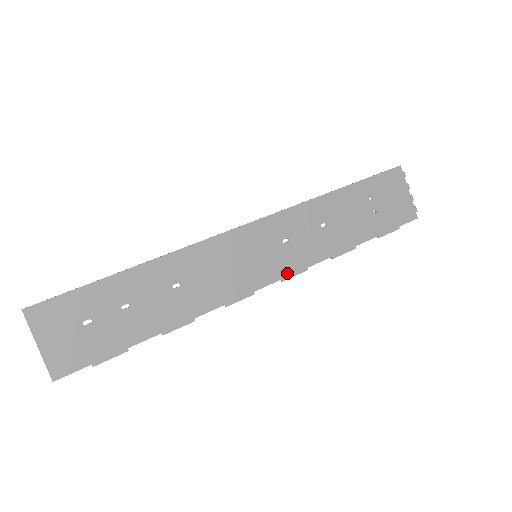
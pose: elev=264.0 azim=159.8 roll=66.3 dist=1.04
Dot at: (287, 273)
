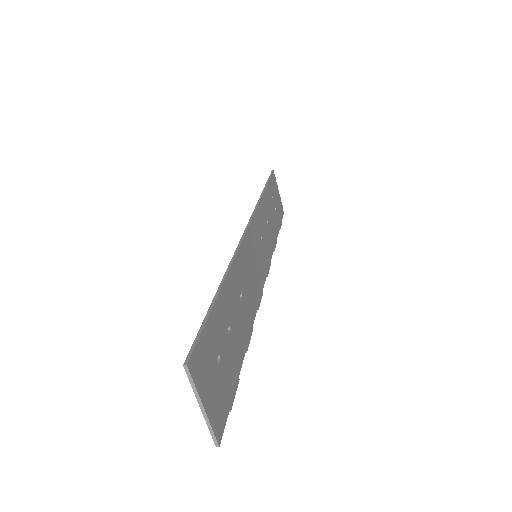
Dot at: (267, 269)
